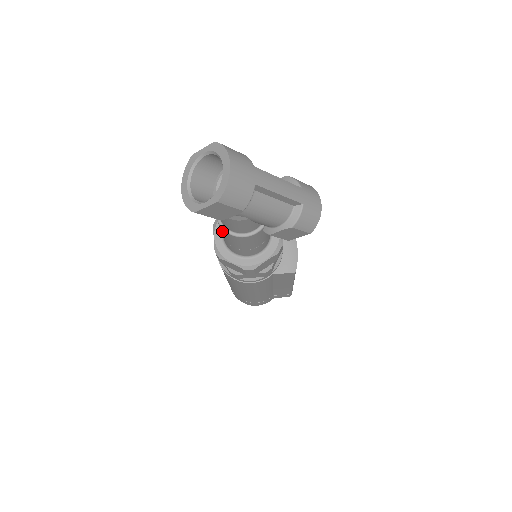
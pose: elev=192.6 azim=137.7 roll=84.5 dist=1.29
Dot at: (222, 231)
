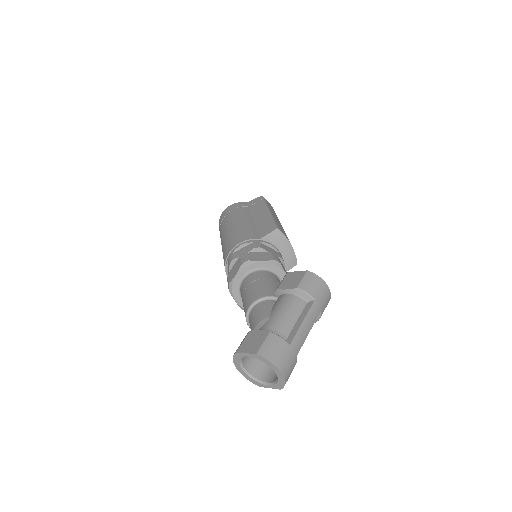
Dot at: occluded
